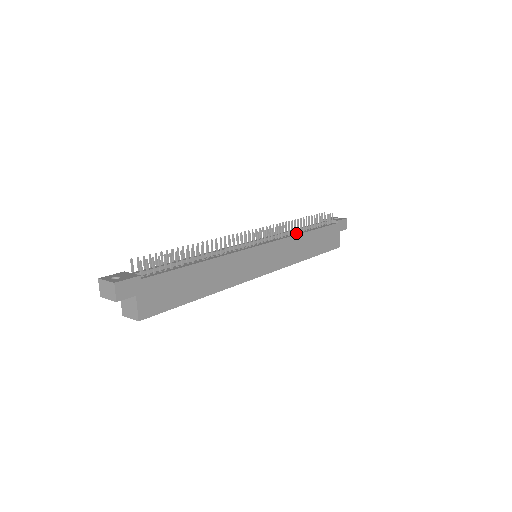
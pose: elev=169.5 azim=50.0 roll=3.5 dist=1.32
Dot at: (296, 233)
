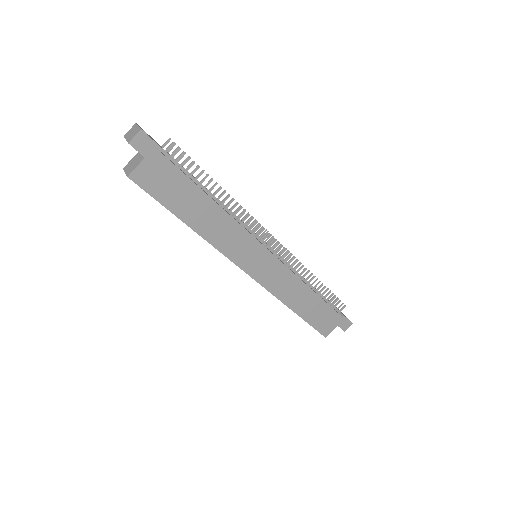
Dot at: (302, 280)
